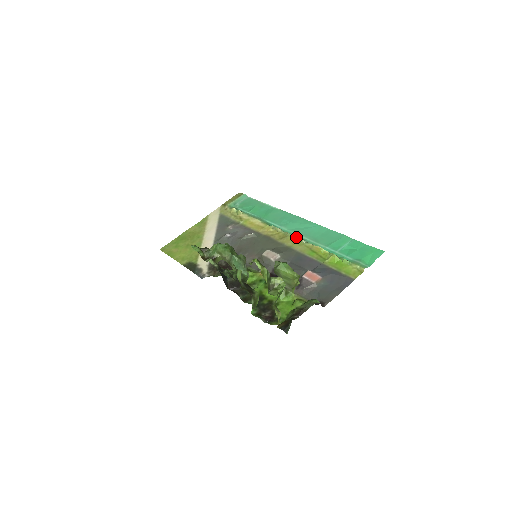
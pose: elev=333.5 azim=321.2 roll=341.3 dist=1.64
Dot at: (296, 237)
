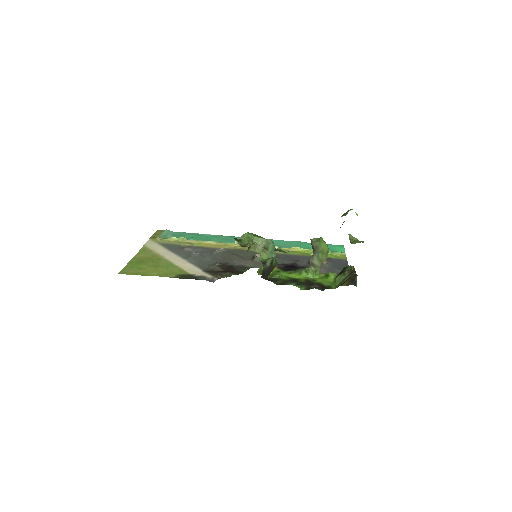
Dot at: occluded
